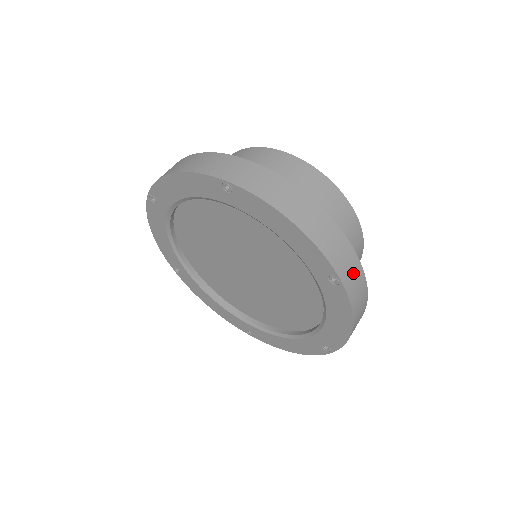
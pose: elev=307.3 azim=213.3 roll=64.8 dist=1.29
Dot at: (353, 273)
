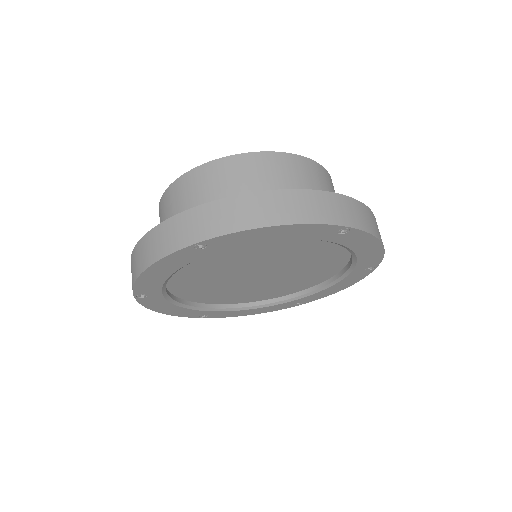
Dot at: occluded
